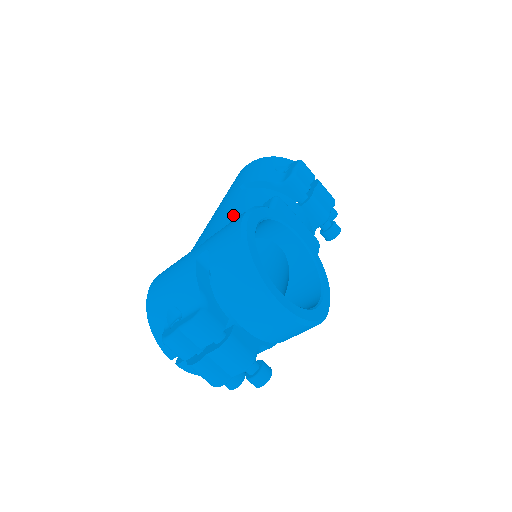
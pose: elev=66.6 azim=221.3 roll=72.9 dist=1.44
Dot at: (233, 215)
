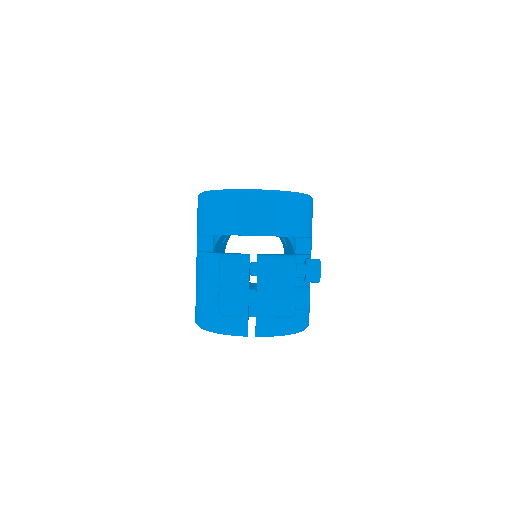
Dot at: occluded
